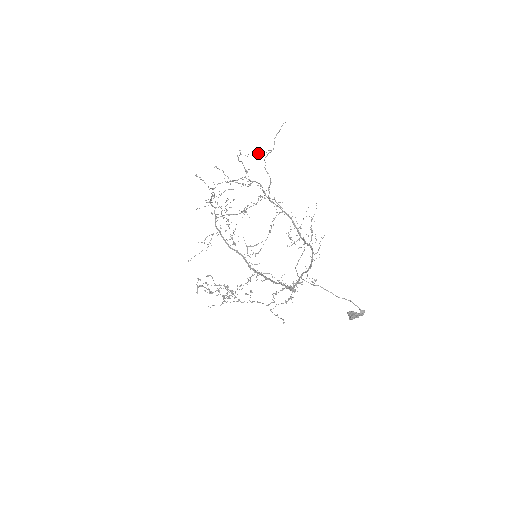
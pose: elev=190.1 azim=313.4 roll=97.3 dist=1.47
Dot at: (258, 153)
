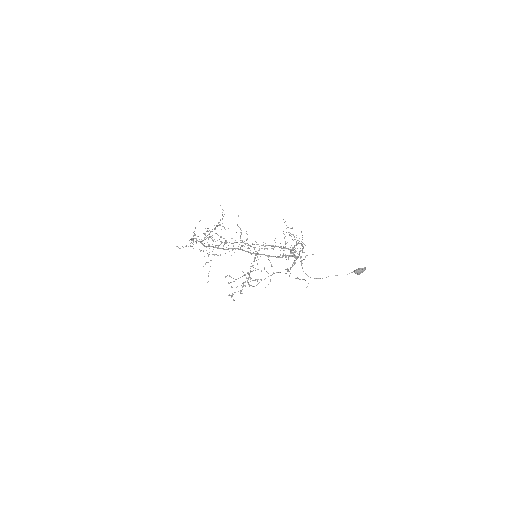
Dot at: occluded
